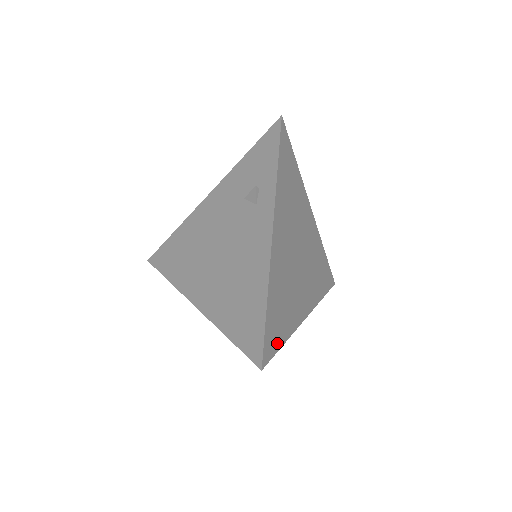
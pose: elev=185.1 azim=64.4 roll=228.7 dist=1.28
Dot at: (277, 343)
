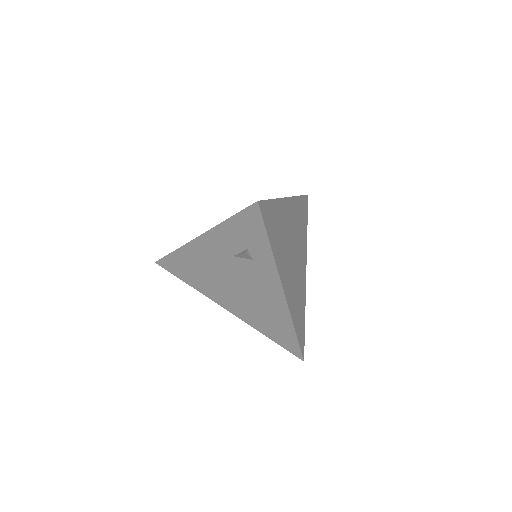
Dot at: (268, 229)
